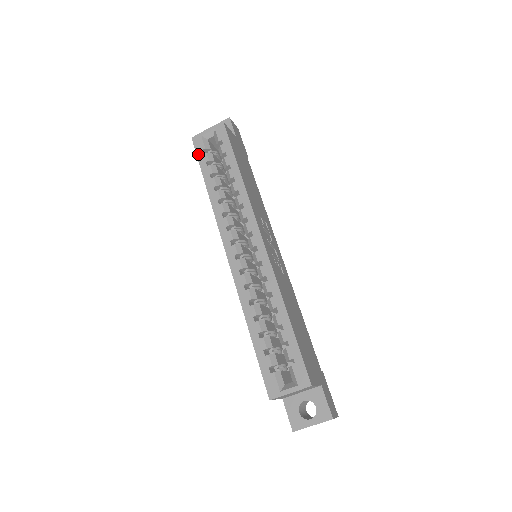
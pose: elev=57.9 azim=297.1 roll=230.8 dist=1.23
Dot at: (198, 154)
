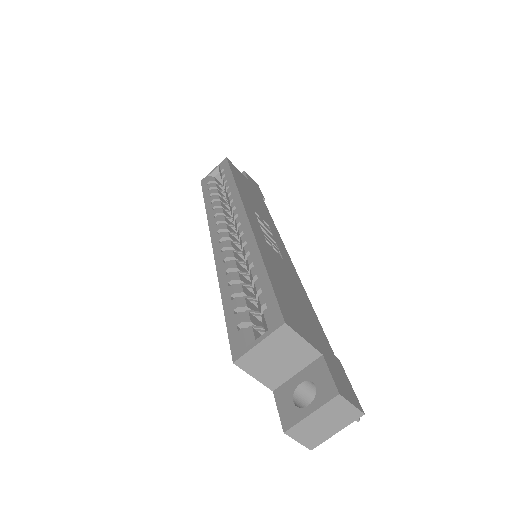
Dot at: (203, 188)
